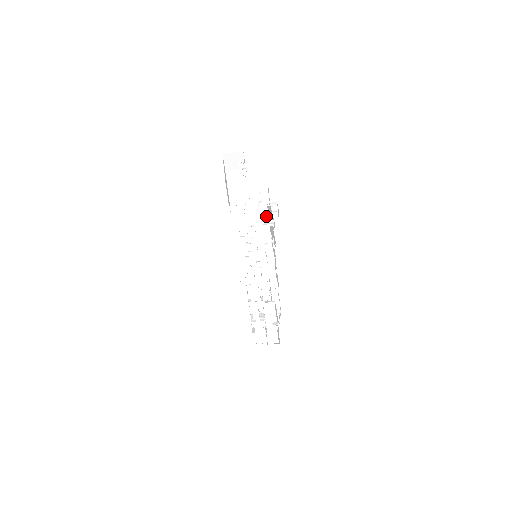
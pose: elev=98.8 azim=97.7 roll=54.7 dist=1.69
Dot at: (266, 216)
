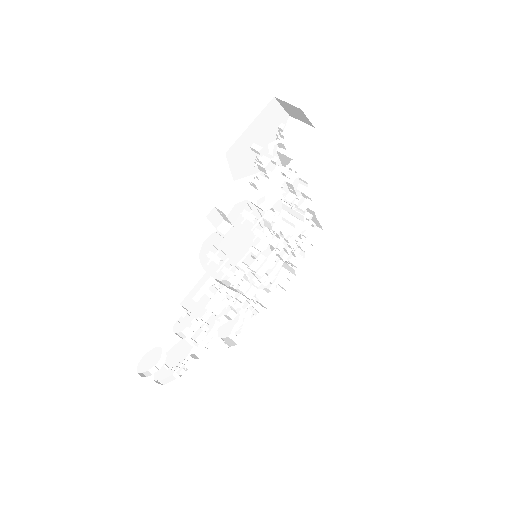
Dot at: (270, 226)
